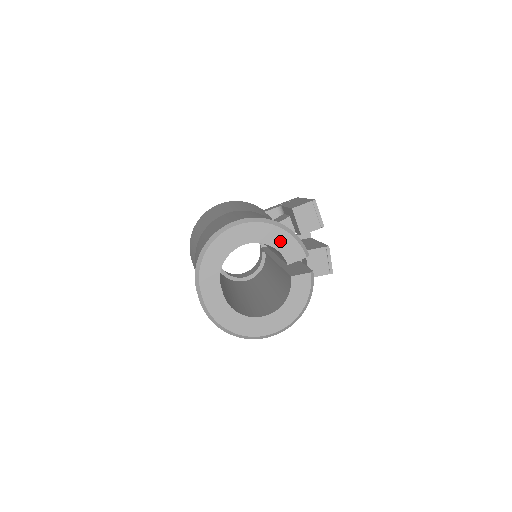
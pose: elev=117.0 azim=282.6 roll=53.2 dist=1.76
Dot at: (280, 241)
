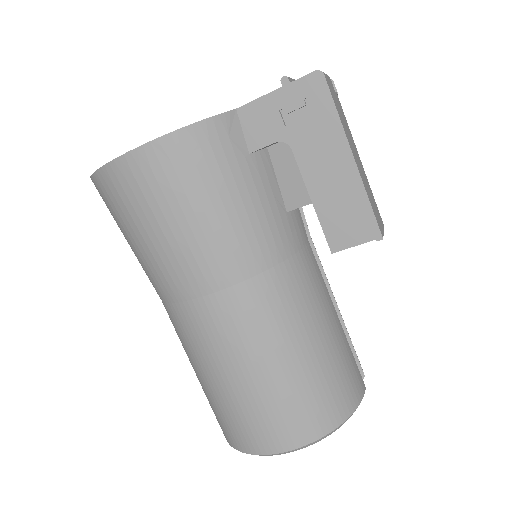
Dot at: occluded
